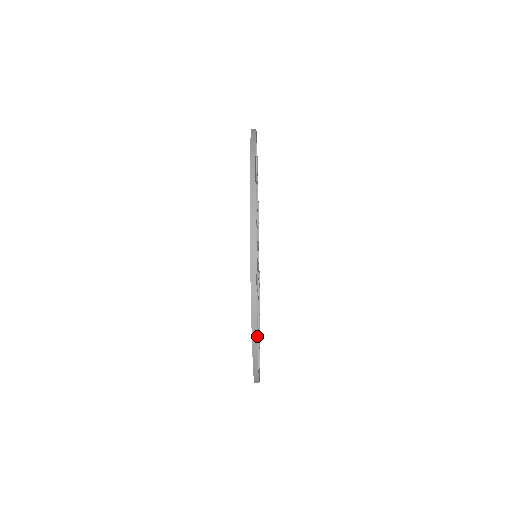
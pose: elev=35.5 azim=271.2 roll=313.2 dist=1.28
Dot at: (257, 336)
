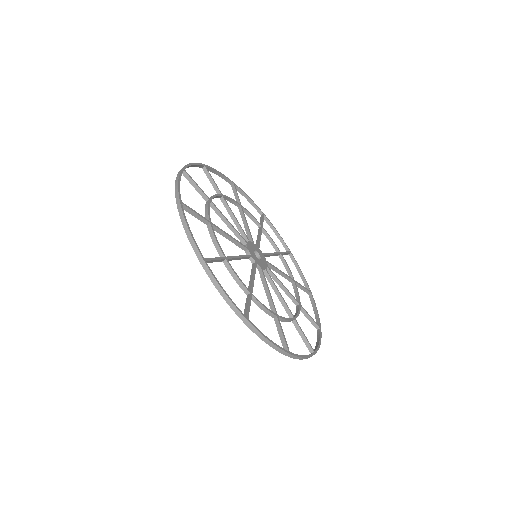
Dot at: (193, 238)
